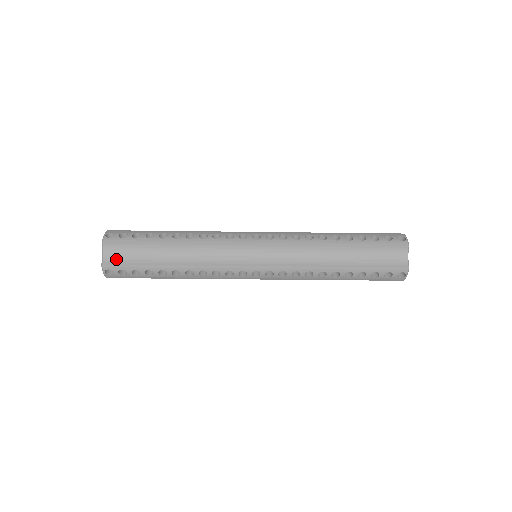
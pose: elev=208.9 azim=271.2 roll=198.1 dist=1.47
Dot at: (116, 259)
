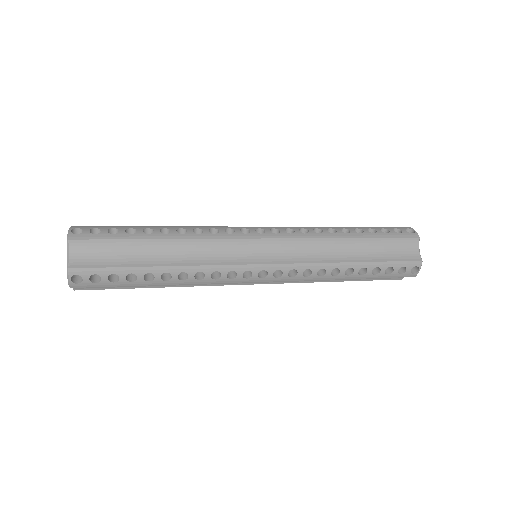
Dot at: (91, 287)
